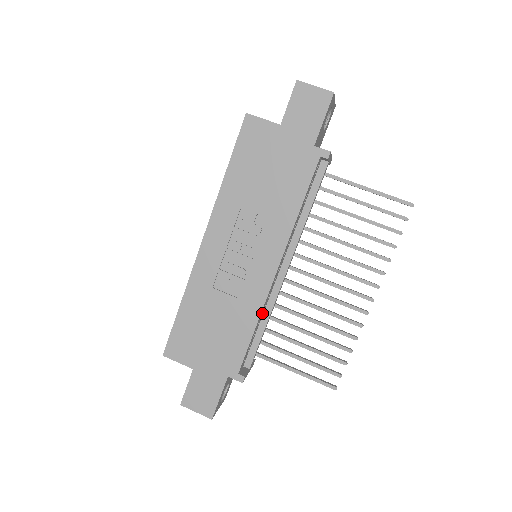
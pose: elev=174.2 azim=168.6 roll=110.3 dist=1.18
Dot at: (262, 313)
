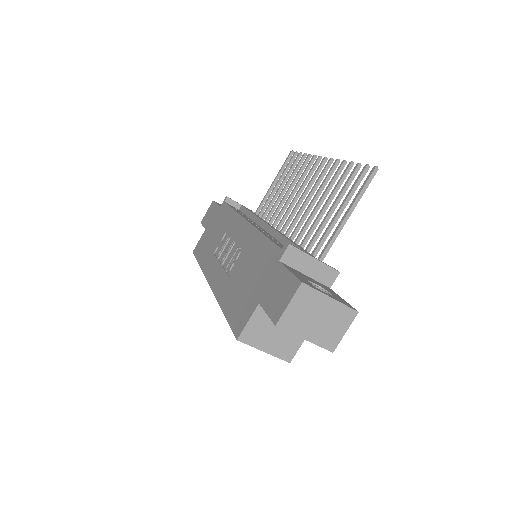
Dot at: (272, 238)
